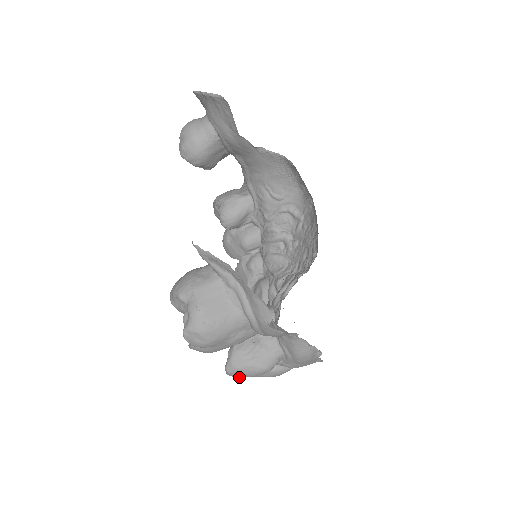
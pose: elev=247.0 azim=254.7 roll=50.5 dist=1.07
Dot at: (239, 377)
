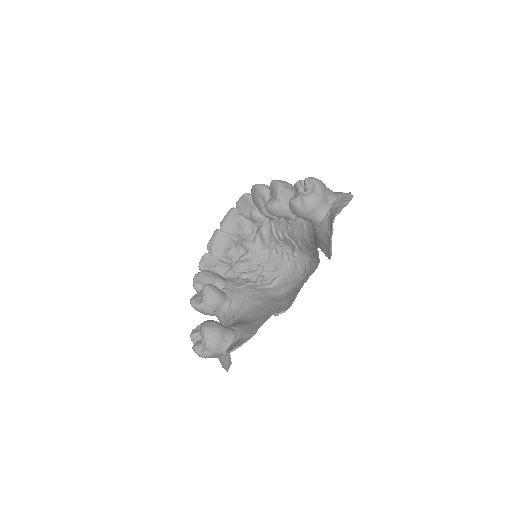
Dot at: occluded
